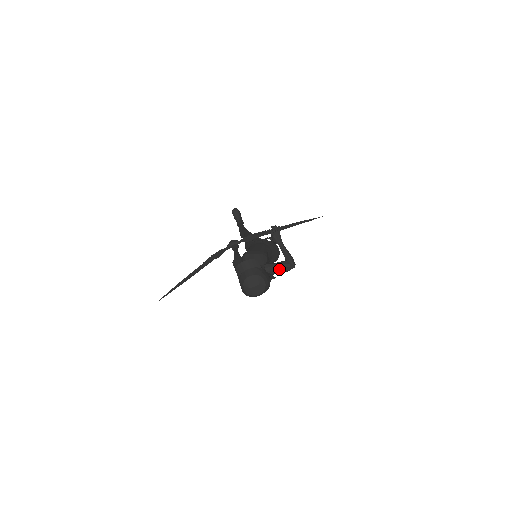
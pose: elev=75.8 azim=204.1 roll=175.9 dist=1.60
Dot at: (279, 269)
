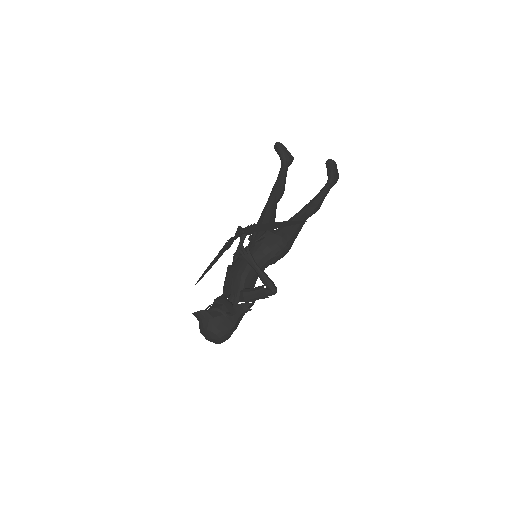
Dot at: (256, 298)
